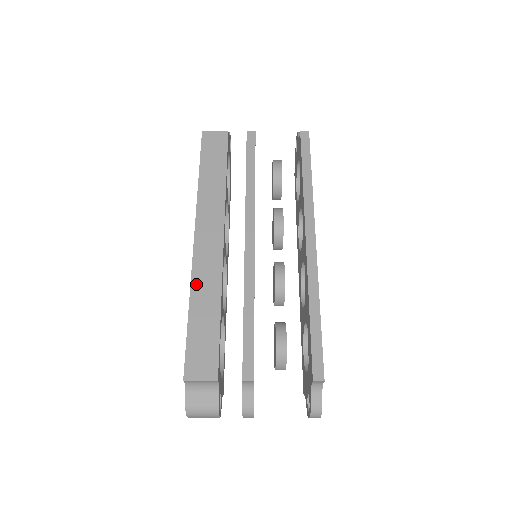
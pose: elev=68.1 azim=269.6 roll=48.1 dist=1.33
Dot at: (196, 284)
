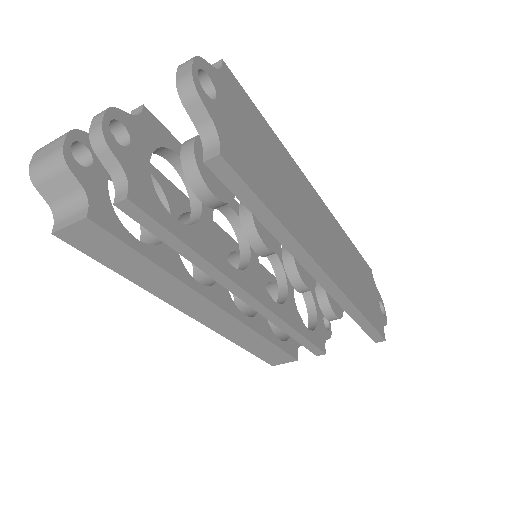
Dot at: (230, 337)
